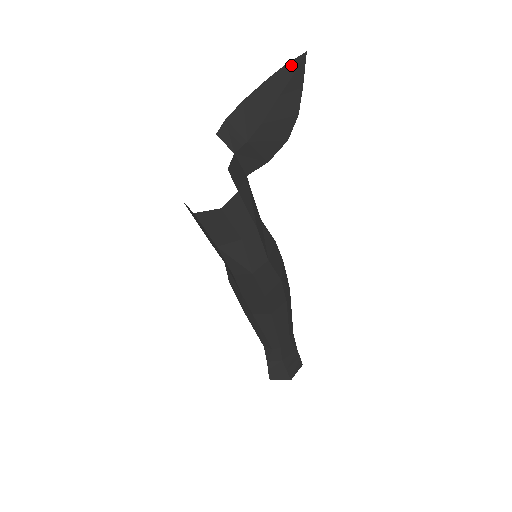
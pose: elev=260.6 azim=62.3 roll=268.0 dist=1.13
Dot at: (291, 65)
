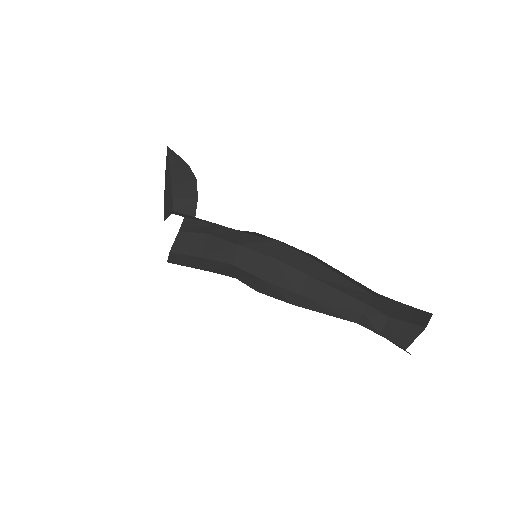
Dot at: (167, 157)
